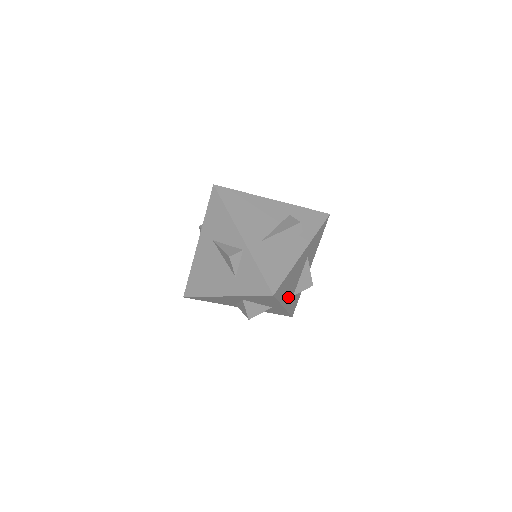
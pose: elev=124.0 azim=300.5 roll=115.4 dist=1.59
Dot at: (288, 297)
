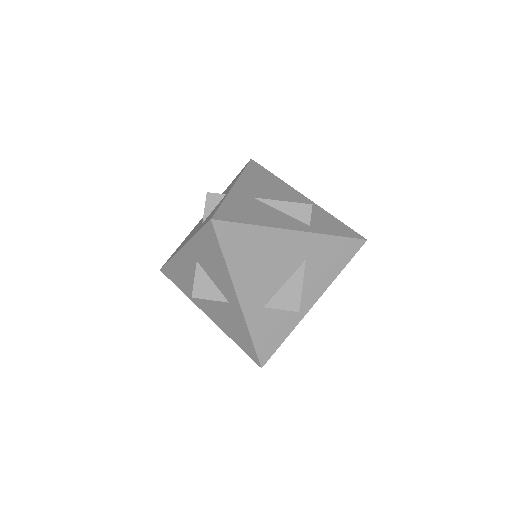
Dot at: (251, 290)
